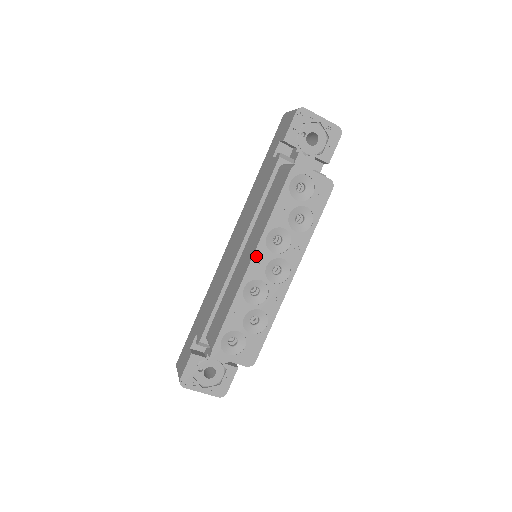
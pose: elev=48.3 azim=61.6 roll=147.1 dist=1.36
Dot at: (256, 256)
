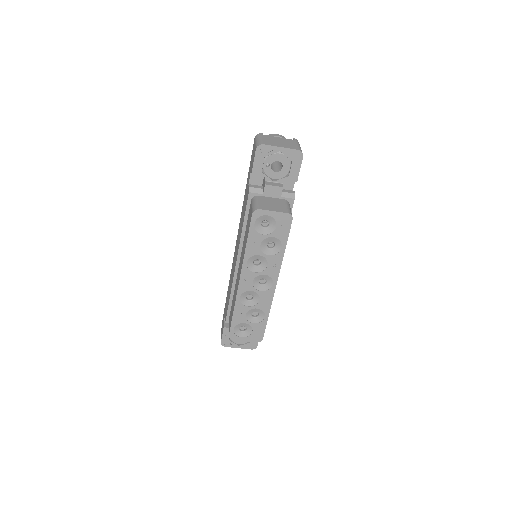
Dot at: (242, 277)
